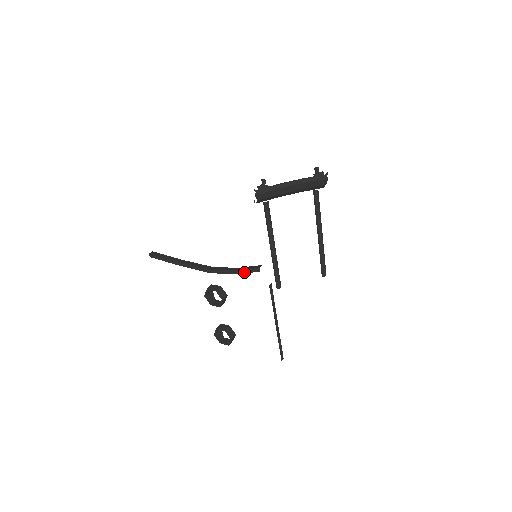
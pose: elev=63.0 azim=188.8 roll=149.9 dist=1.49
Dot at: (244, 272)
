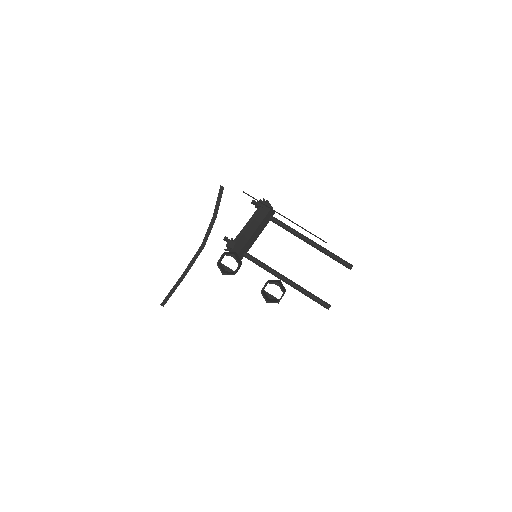
Dot at: (218, 206)
